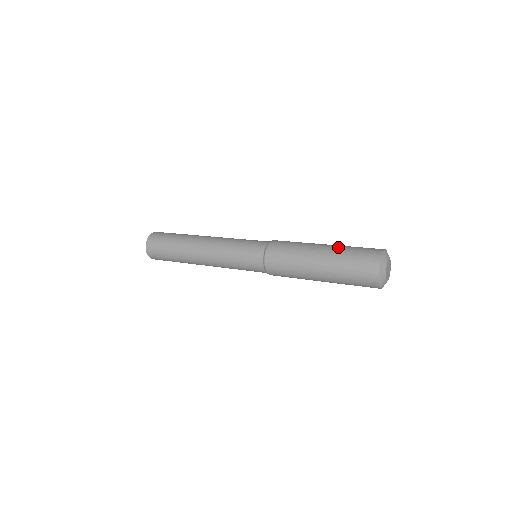
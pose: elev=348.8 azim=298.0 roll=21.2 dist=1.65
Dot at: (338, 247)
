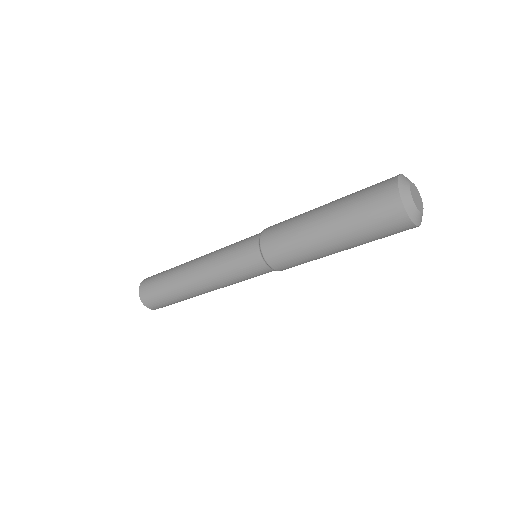
Dot at: occluded
